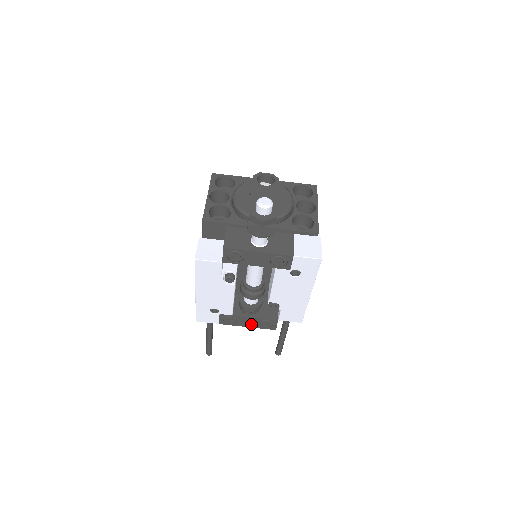
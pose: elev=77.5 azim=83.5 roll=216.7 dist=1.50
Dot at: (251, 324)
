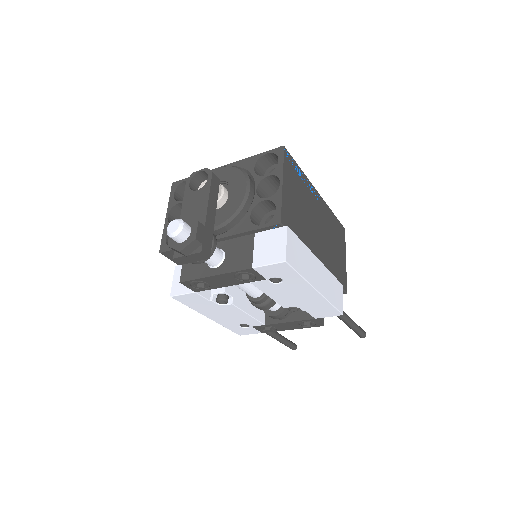
Dot at: (292, 327)
